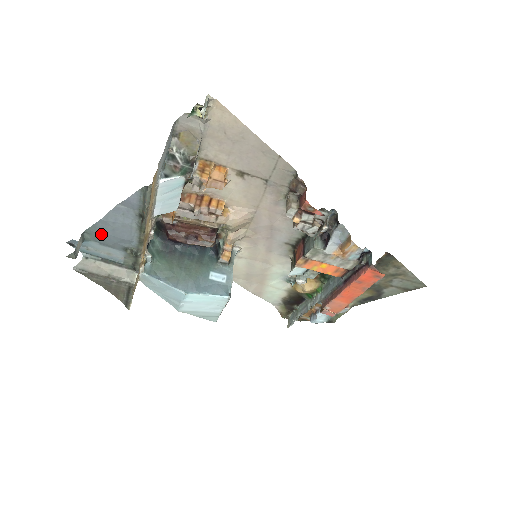
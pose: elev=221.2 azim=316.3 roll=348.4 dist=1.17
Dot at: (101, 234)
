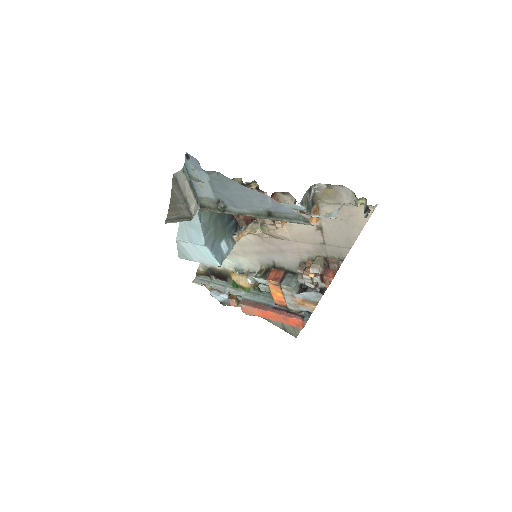
Dot at: (226, 186)
